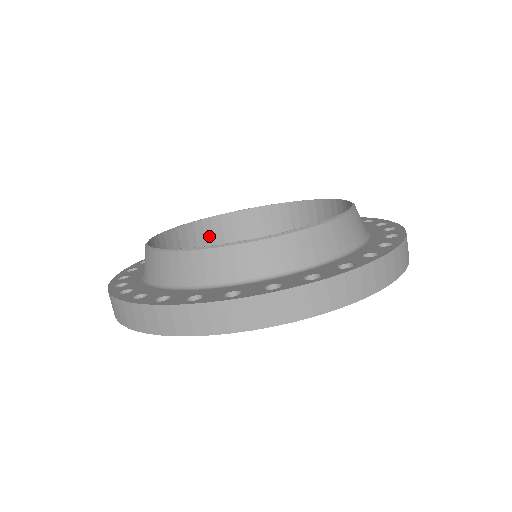
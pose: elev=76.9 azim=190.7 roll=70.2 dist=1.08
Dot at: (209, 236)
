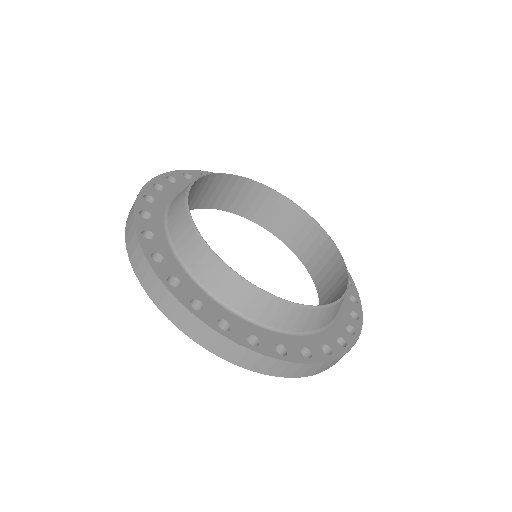
Dot at: (219, 188)
